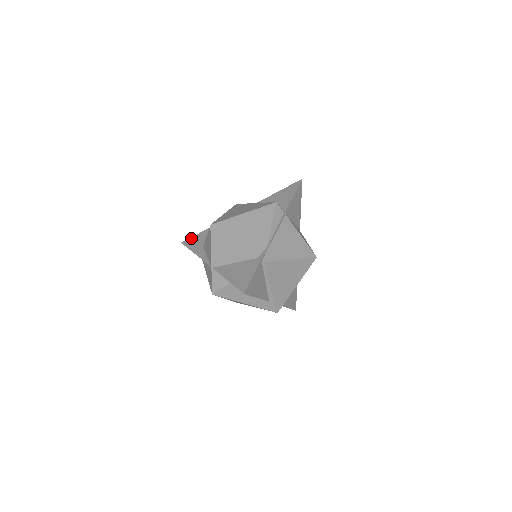
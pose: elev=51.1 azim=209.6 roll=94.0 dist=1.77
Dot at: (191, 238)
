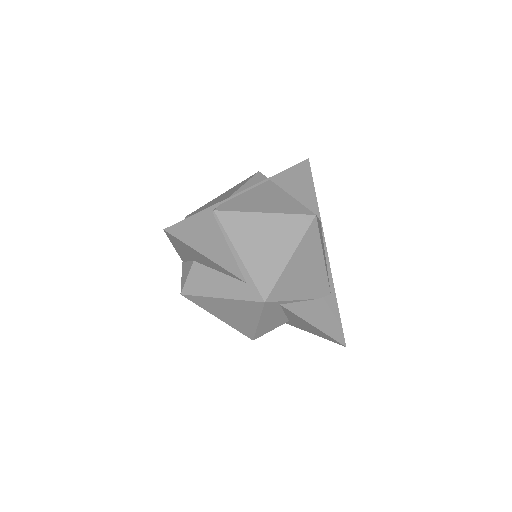
Dot at: occluded
